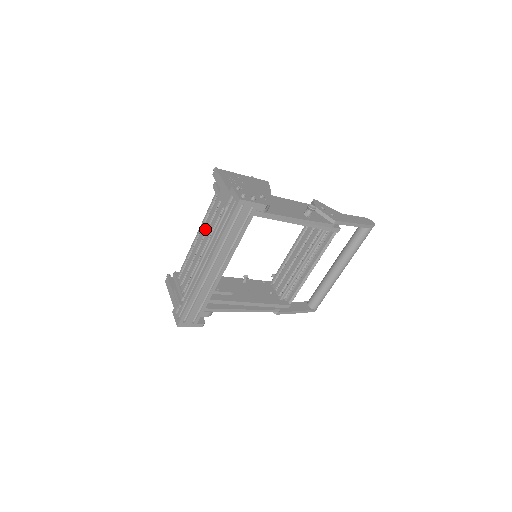
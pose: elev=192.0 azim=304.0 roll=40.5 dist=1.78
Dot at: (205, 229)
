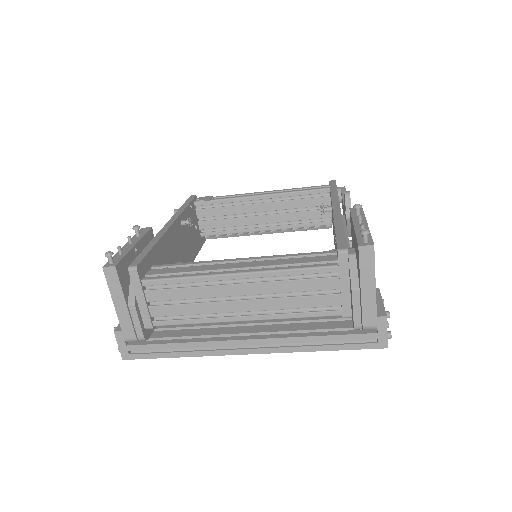
Dot at: (273, 291)
